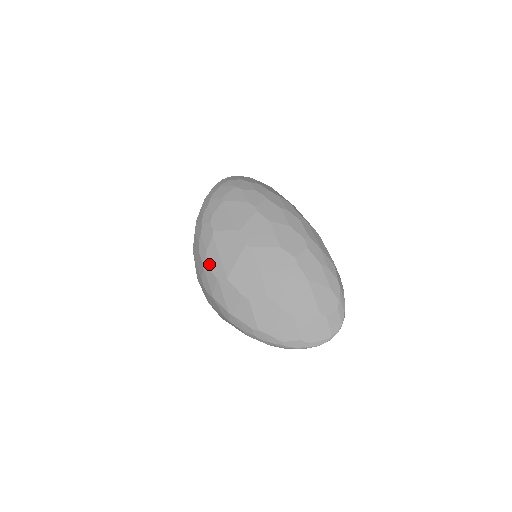
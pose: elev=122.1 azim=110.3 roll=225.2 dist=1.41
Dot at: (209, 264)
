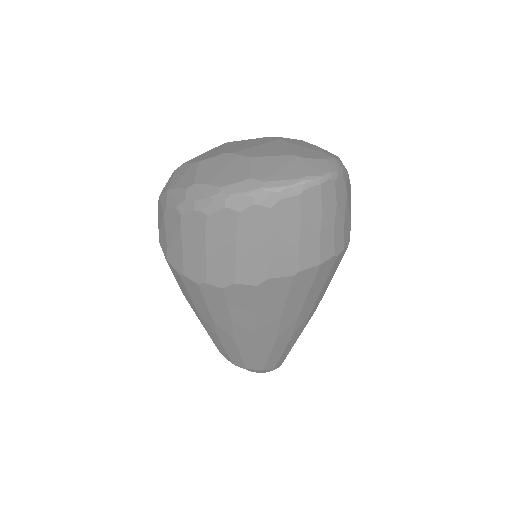
Dot at: occluded
